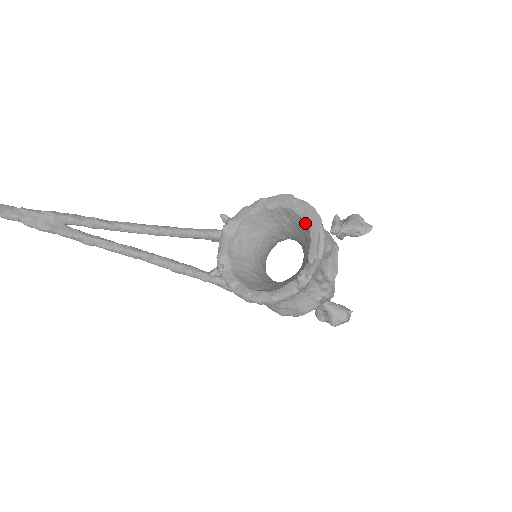
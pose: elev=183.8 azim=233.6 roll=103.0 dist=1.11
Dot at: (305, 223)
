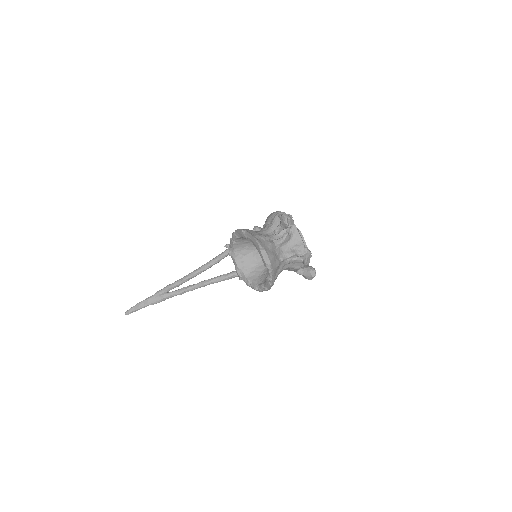
Dot at: (254, 245)
